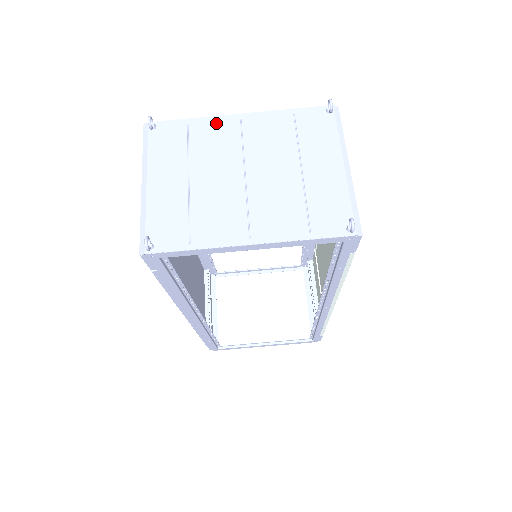
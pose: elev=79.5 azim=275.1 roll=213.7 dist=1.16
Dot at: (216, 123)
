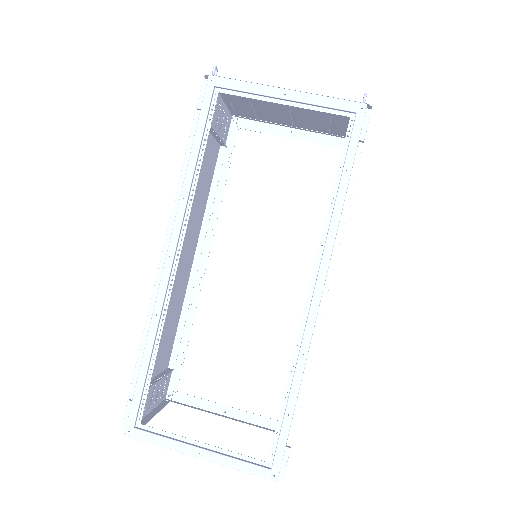
Dot at: (276, 122)
